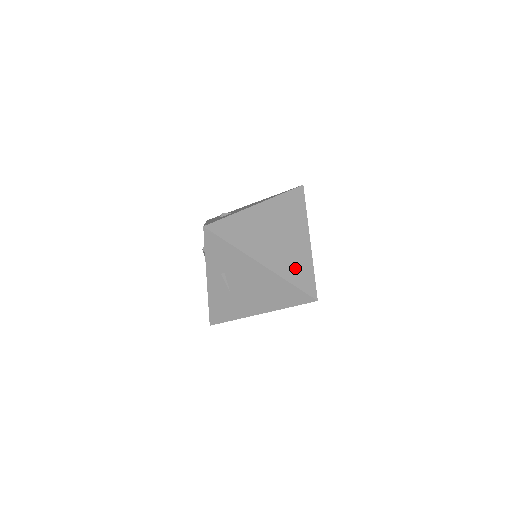
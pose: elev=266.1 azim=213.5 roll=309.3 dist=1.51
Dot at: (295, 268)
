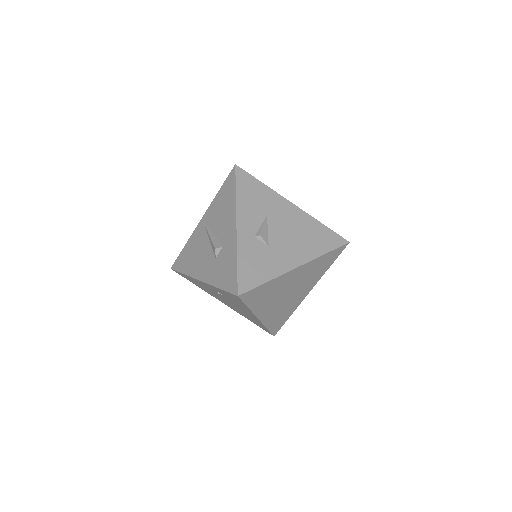
Dot at: (280, 317)
